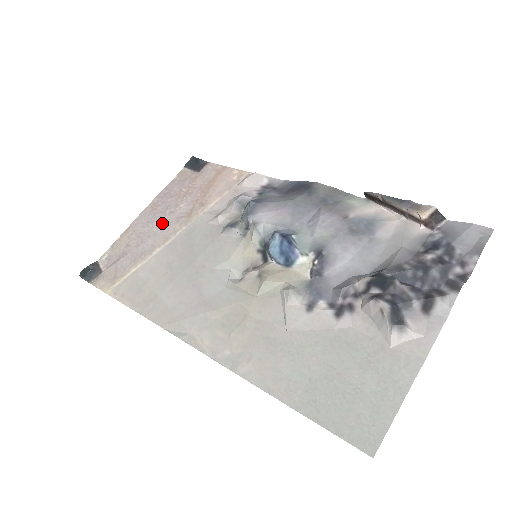
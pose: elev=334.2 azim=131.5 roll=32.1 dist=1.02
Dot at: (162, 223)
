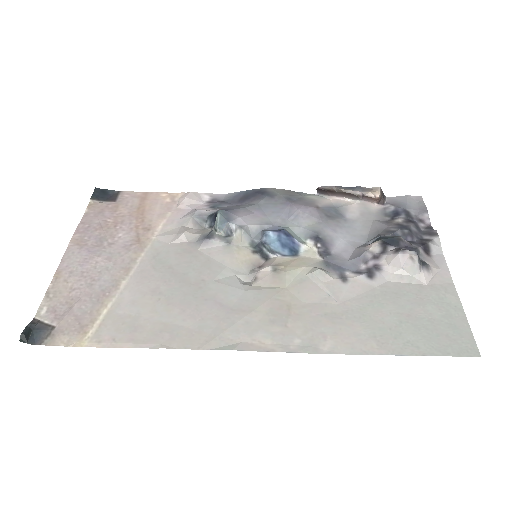
Dot at: (108, 256)
